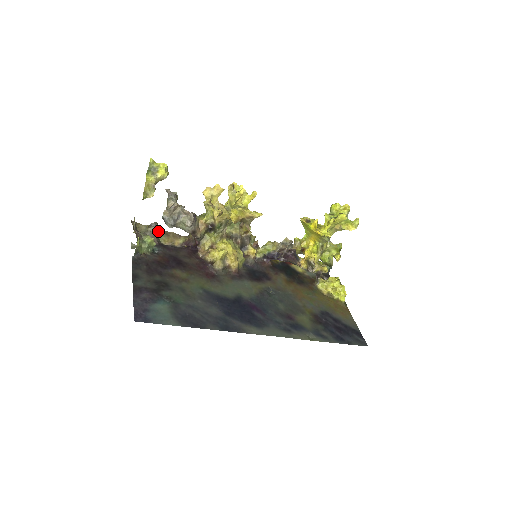
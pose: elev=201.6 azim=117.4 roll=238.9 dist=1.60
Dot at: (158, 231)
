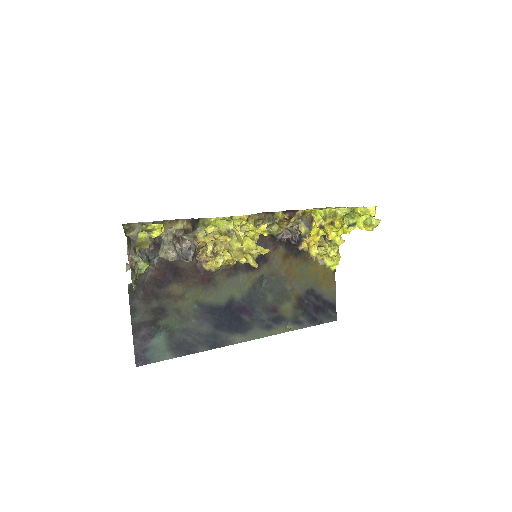
Dot at: occluded
